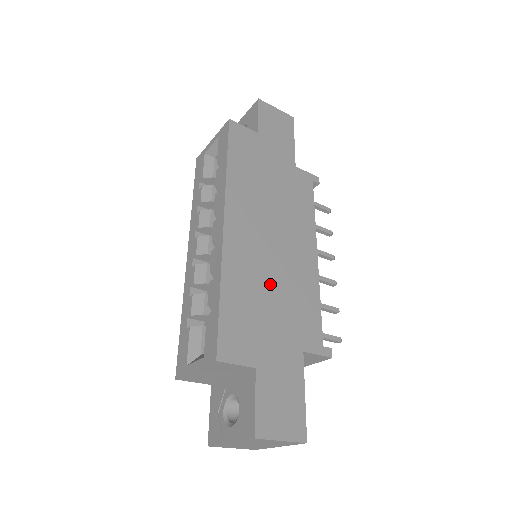
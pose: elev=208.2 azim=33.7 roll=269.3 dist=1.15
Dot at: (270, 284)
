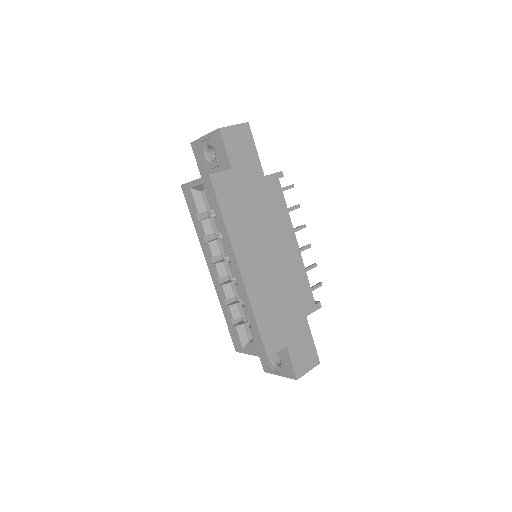
Dot at: (278, 290)
